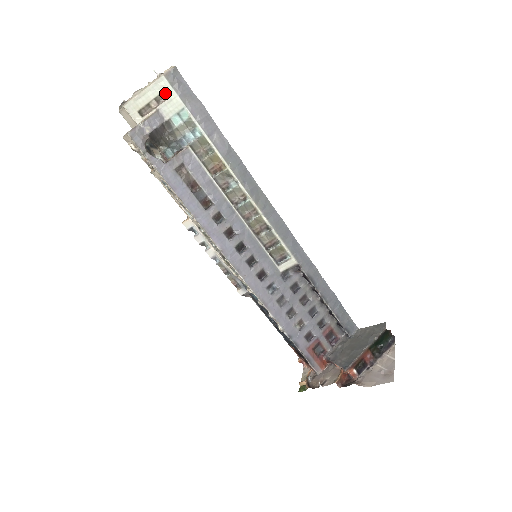
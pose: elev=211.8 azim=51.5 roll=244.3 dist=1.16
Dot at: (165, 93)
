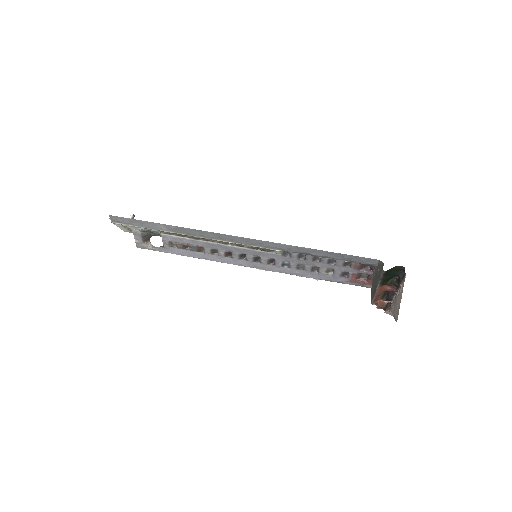
Dot at: (123, 226)
